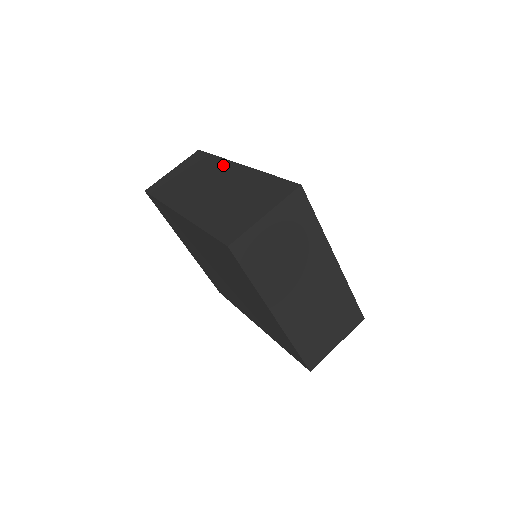
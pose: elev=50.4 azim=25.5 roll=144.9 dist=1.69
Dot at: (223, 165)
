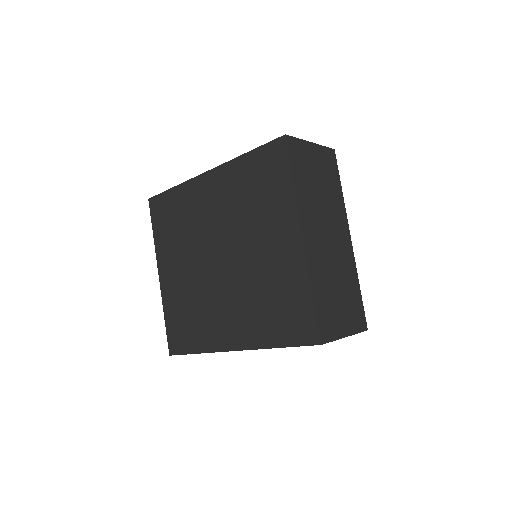
Dot at: occluded
